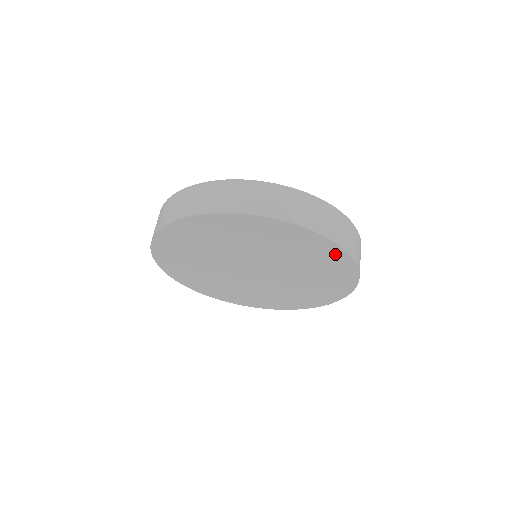
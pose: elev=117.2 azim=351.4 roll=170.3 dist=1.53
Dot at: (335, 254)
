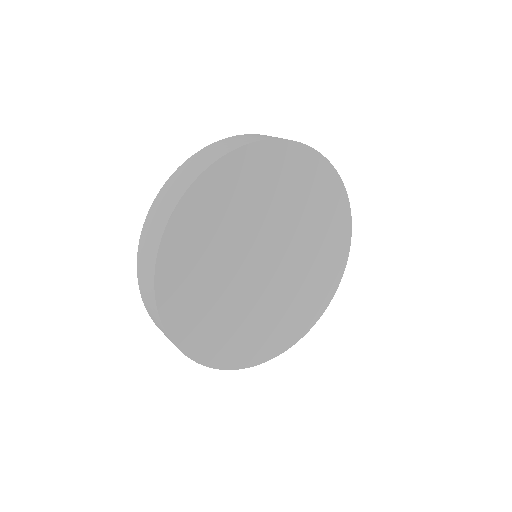
Dot at: (276, 154)
